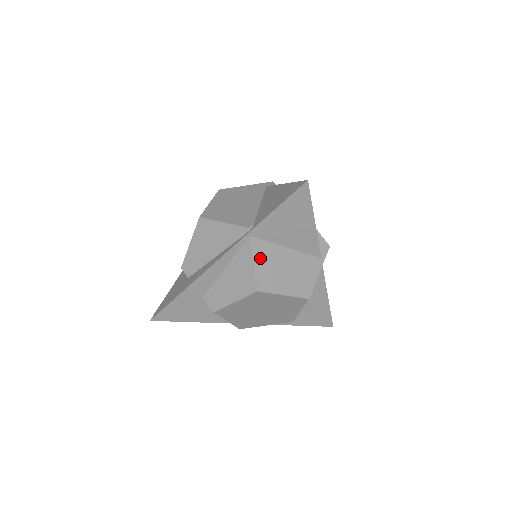
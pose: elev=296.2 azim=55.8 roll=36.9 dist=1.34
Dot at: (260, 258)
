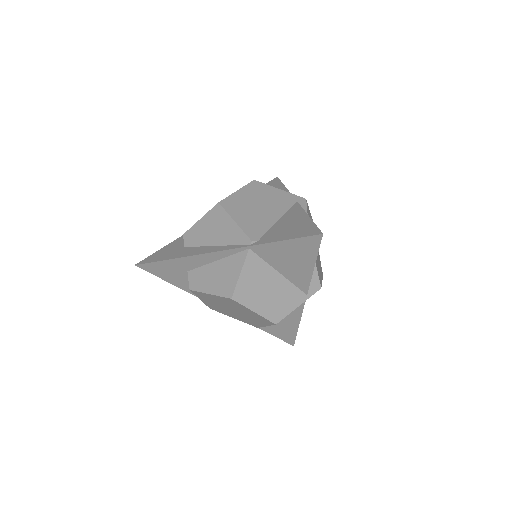
Dot at: (249, 272)
